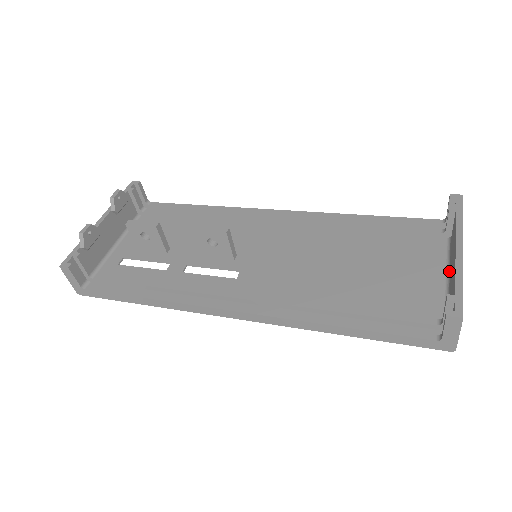
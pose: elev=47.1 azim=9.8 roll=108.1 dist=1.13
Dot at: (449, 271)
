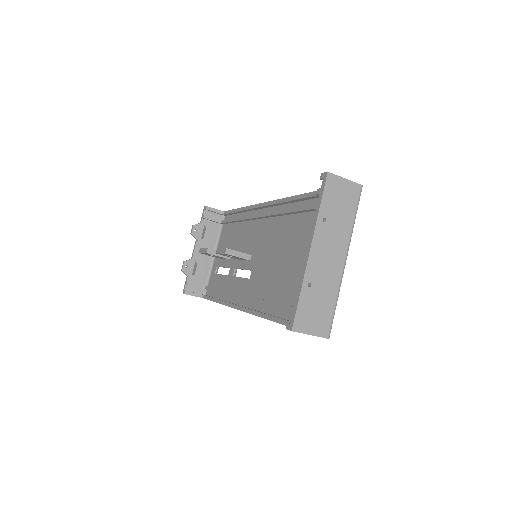
Dot at: occluded
